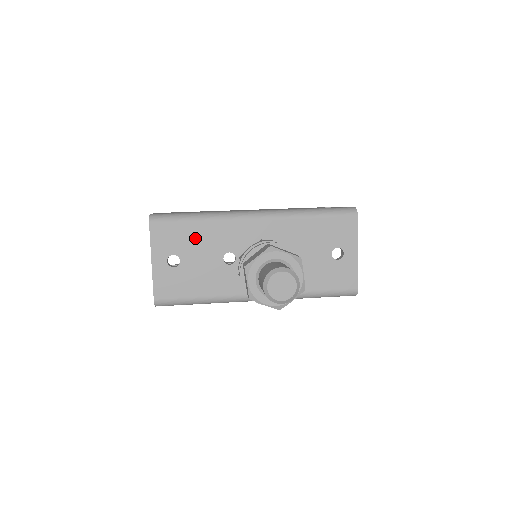
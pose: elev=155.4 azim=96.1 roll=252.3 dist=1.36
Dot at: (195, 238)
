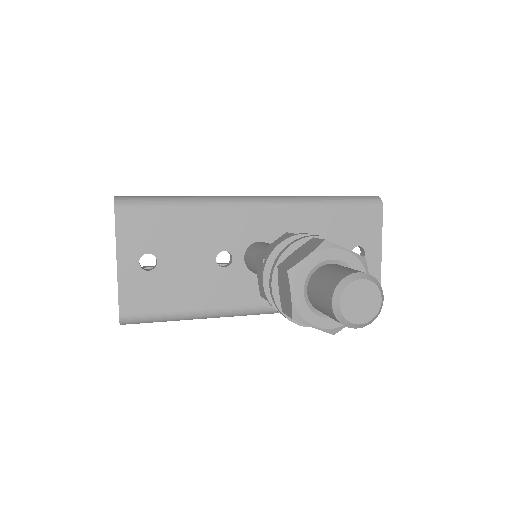
Dot at: (179, 231)
